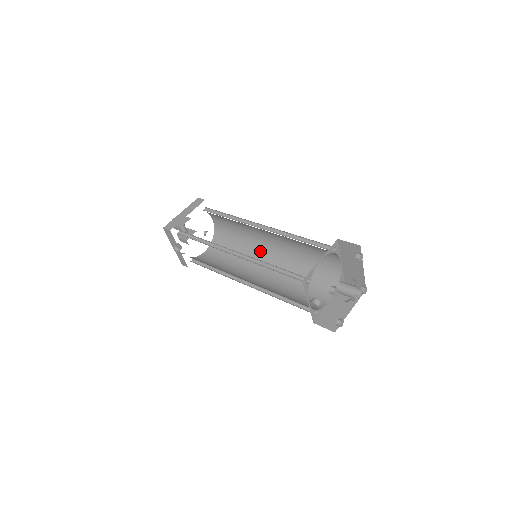
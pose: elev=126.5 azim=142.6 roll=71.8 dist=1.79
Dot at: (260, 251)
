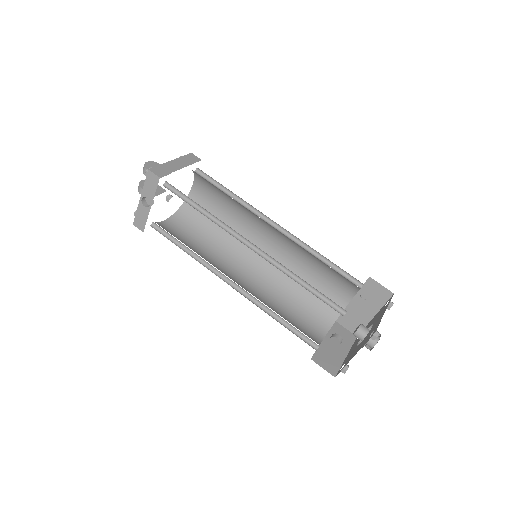
Dot at: (245, 249)
